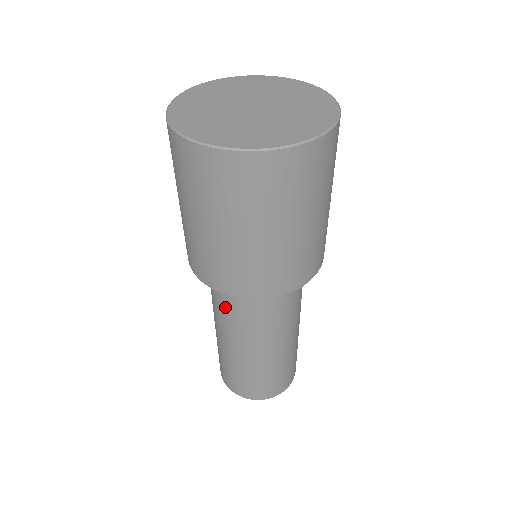
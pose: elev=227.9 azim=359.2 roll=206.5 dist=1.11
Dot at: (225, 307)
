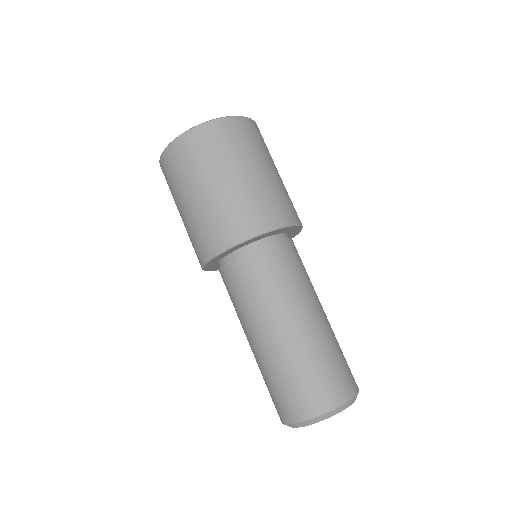
Dot at: (239, 290)
